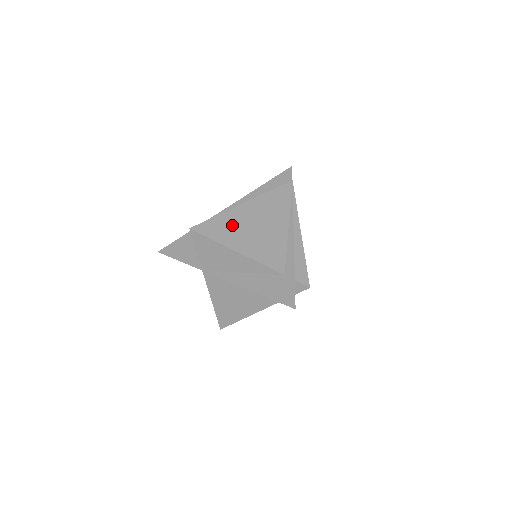
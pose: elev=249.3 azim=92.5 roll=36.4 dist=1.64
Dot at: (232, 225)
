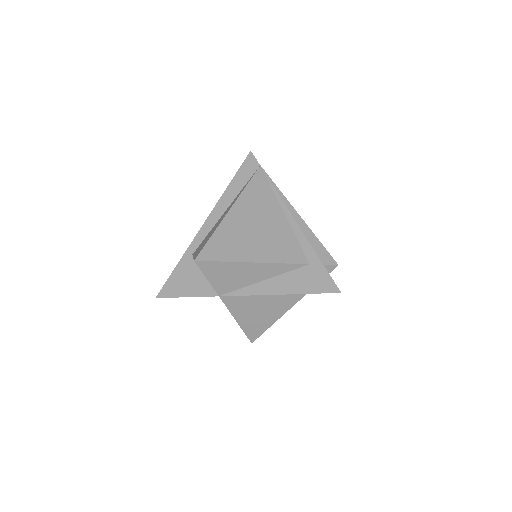
Dot at: (233, 237)
